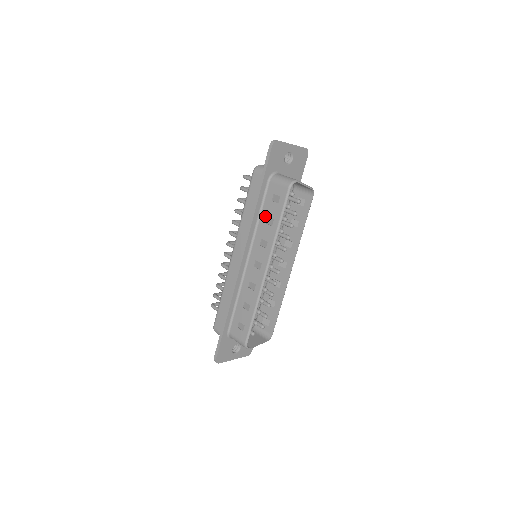
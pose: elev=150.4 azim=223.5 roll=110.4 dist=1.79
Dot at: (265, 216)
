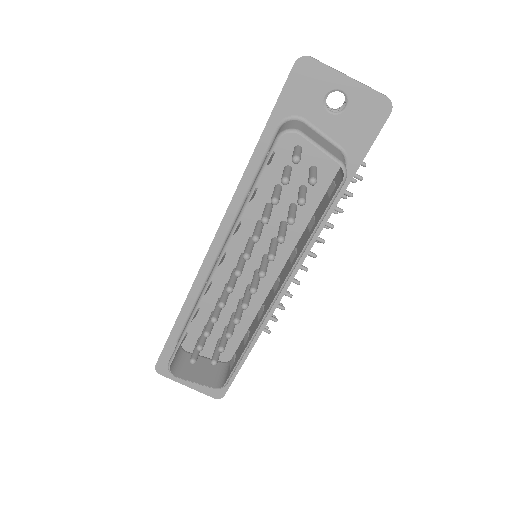
Dot at: occluded
